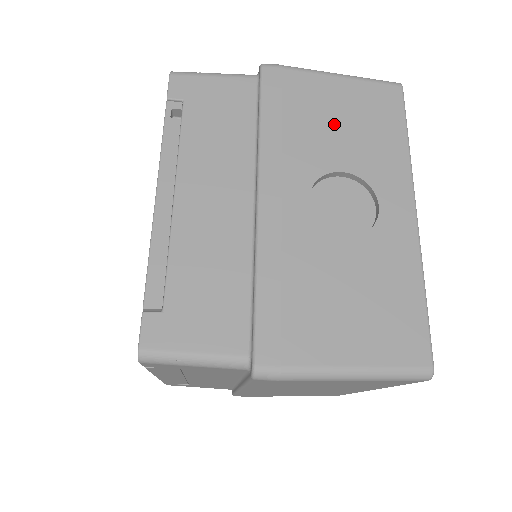
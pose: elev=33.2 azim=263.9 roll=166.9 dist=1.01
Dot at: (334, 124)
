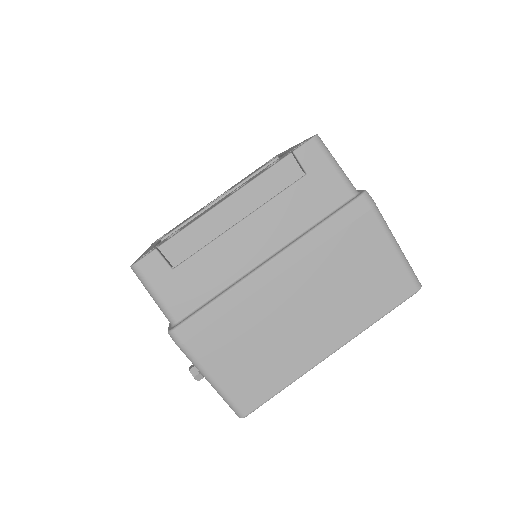
Dot at: occluded
